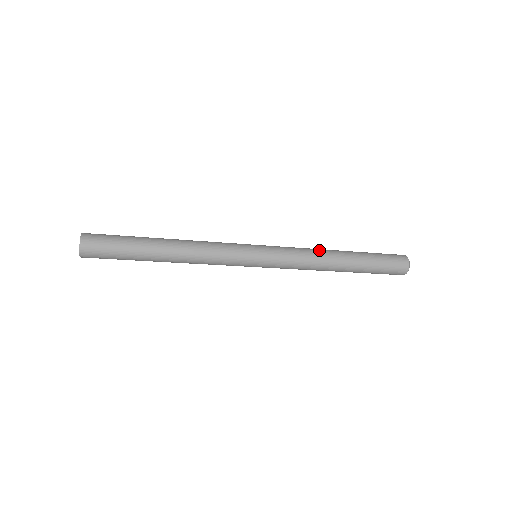
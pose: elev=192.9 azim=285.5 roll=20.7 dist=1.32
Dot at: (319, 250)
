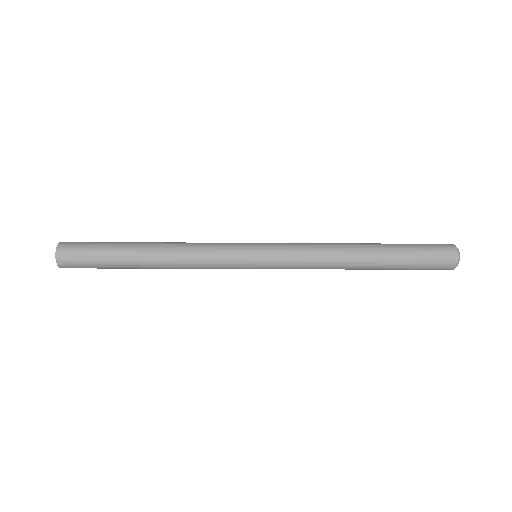
Dot at: (335, 253)
